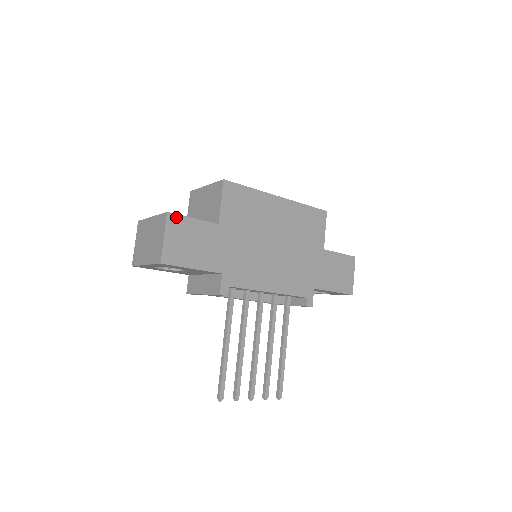
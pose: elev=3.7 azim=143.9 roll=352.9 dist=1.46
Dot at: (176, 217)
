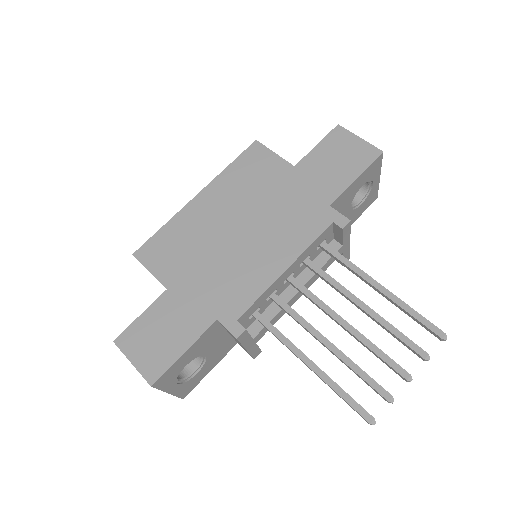
Dot at: (124, 335)
